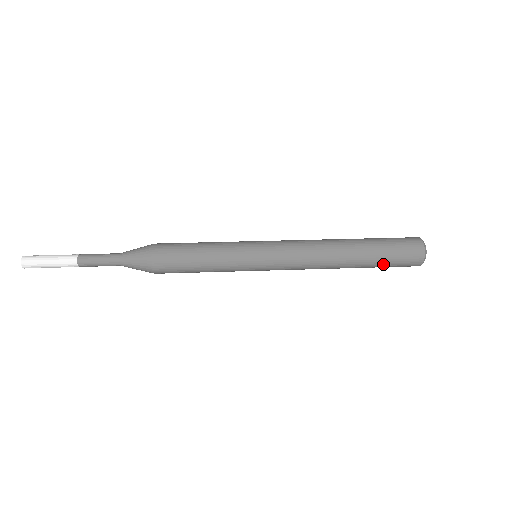
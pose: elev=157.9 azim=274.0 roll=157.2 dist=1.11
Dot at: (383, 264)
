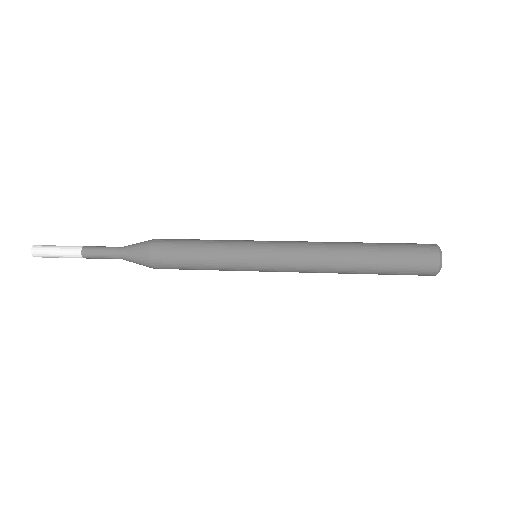
Dot at: (393, 268)
